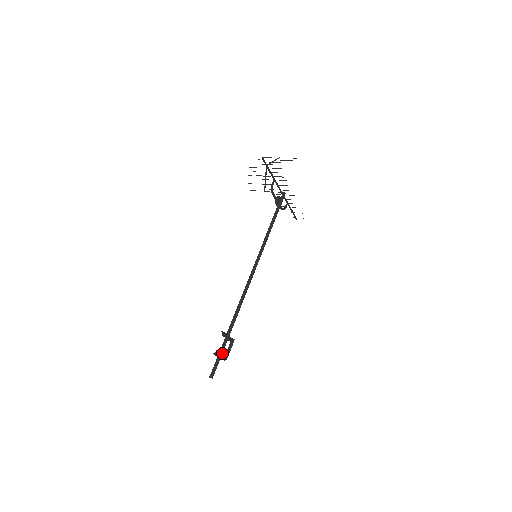
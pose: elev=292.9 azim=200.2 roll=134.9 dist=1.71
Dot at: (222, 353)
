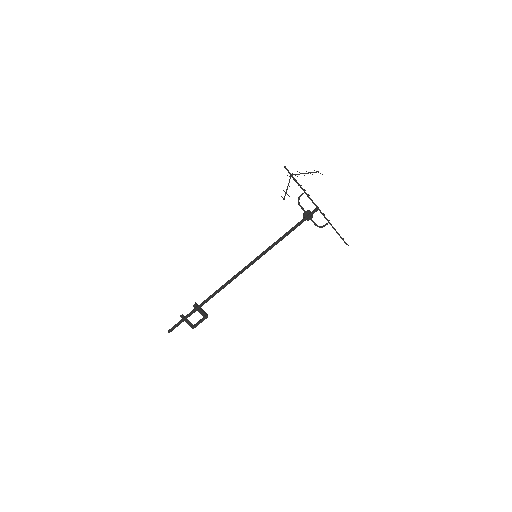
Dot at: (185, 319)
